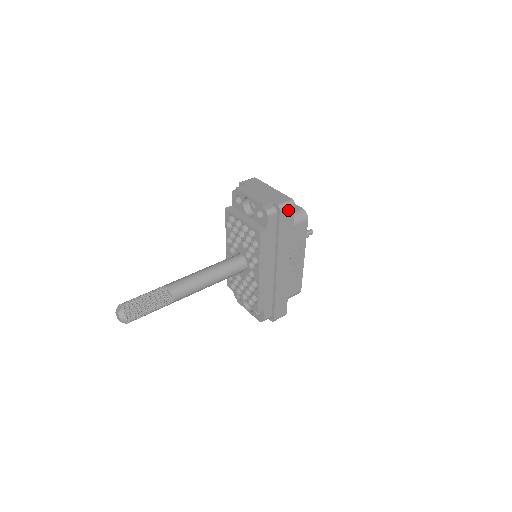
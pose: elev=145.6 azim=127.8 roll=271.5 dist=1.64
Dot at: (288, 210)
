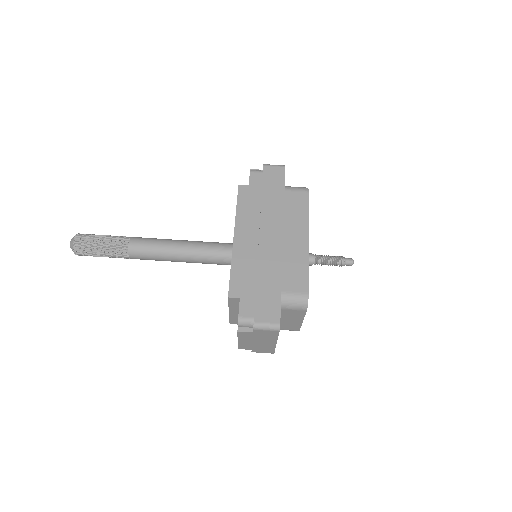
Dot at: occluded
